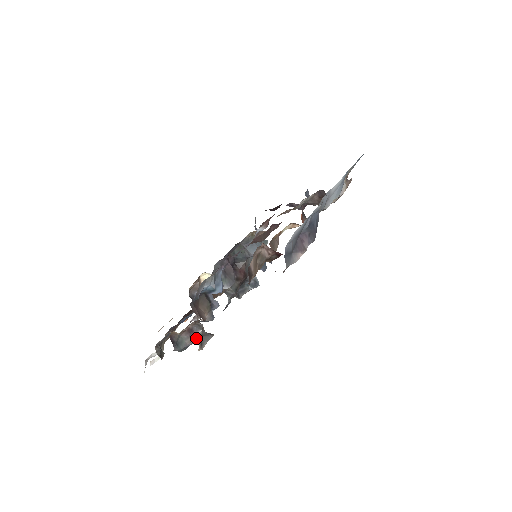
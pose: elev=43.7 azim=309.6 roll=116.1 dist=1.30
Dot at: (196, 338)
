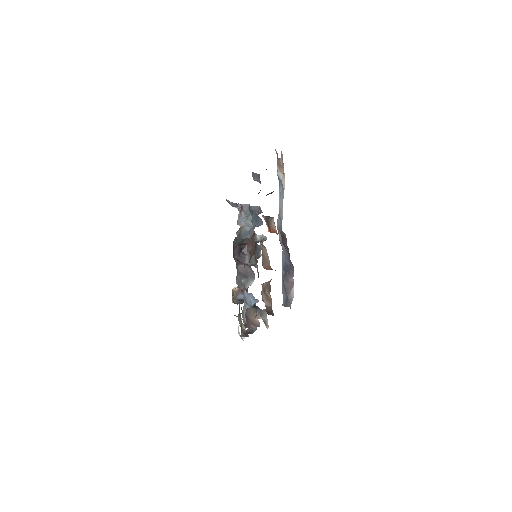
Dot at: (259, 318)
